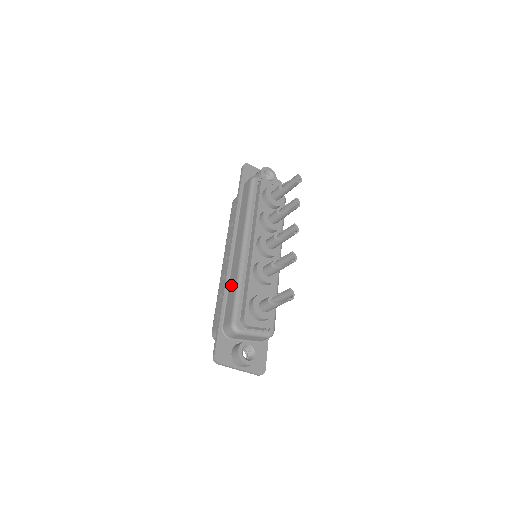
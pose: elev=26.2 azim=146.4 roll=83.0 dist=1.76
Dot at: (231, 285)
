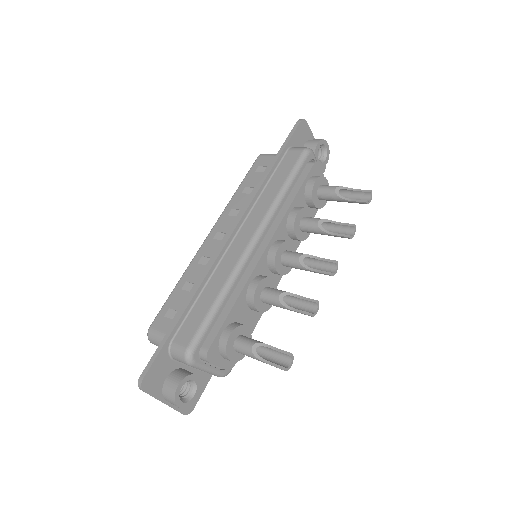
Dot at: (210, 288)
